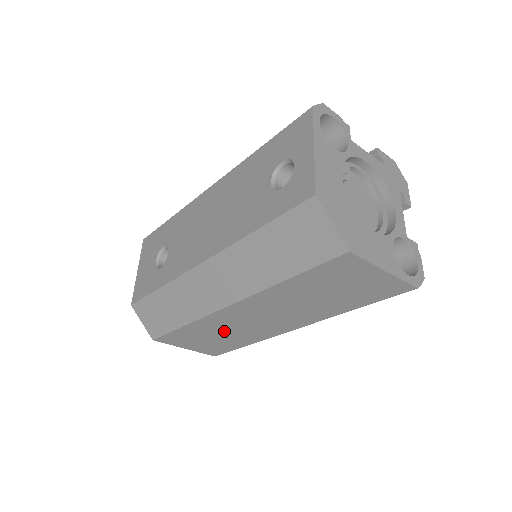
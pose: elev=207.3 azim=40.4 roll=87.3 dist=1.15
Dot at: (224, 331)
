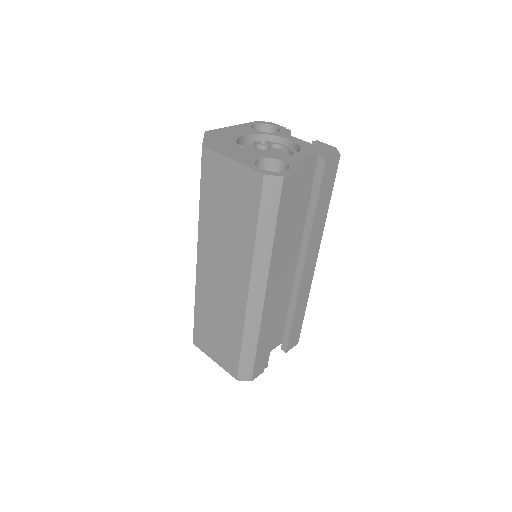
Dot at: (216, 311)
